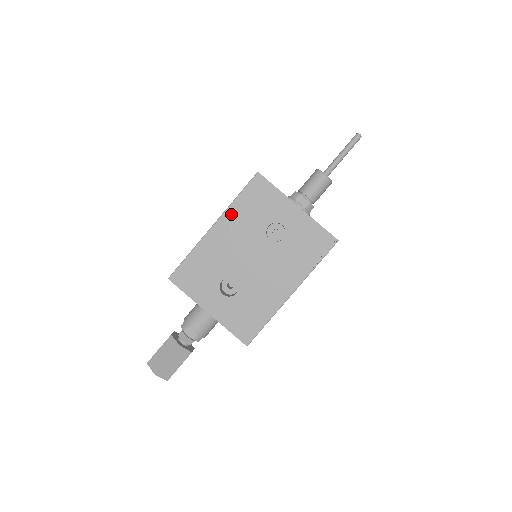
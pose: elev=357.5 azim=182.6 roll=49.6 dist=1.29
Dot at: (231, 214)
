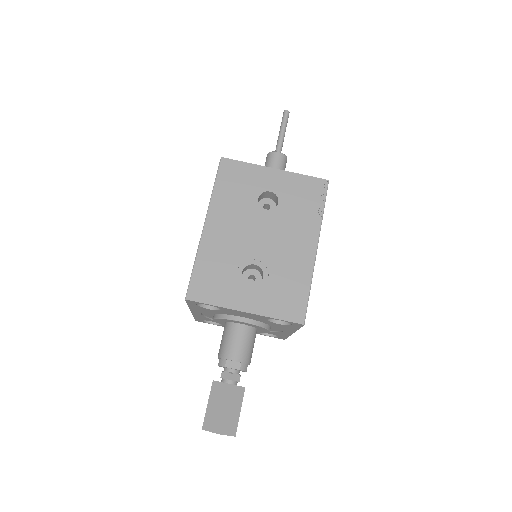
Dot at: (216, 205)
